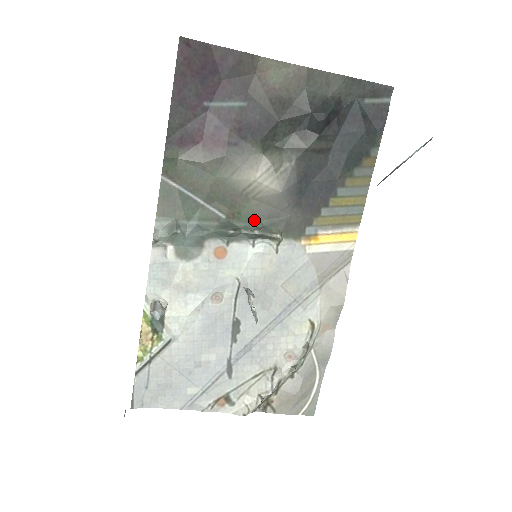
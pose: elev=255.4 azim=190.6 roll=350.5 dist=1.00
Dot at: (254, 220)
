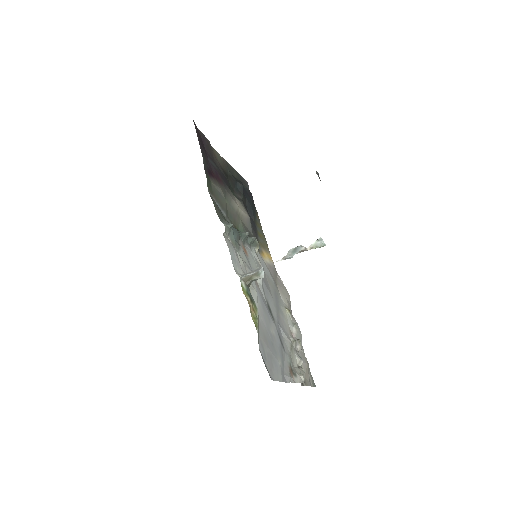
Dot at: occluded
